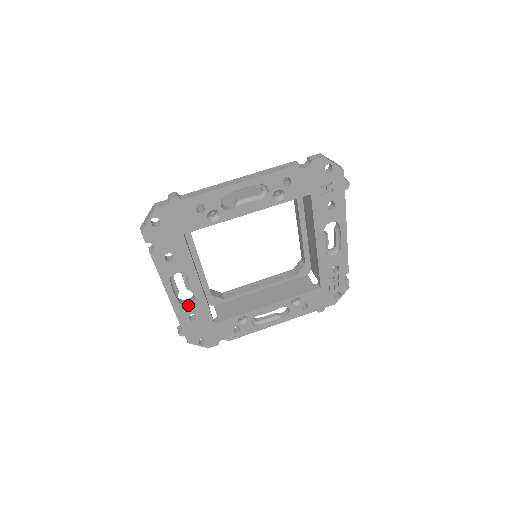
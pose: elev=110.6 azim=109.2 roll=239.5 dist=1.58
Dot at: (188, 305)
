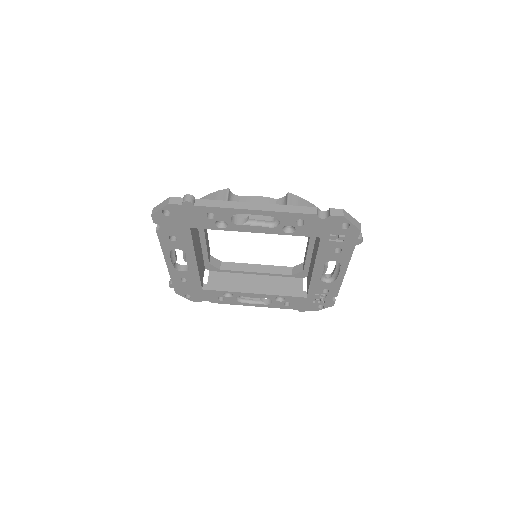
Dot at: (182, 271)
